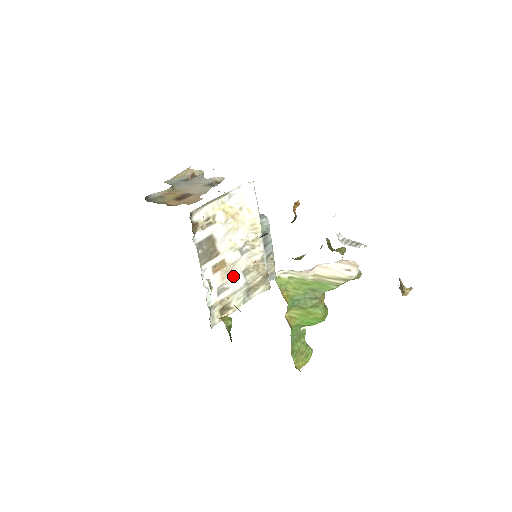
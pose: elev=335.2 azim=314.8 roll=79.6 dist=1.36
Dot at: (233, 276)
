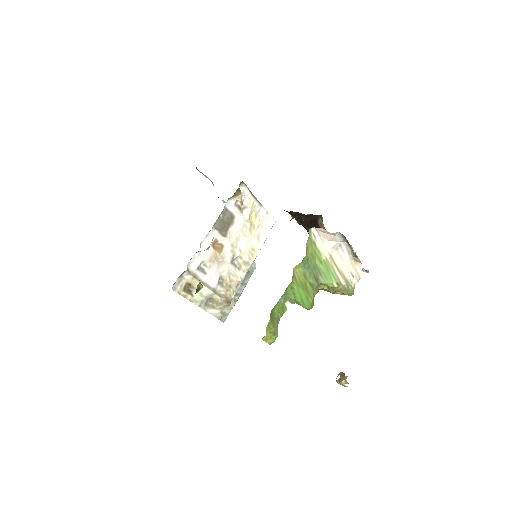
Dot at: (215, 269)
